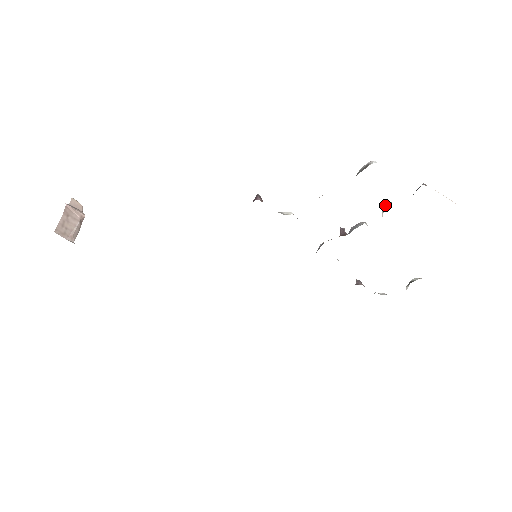
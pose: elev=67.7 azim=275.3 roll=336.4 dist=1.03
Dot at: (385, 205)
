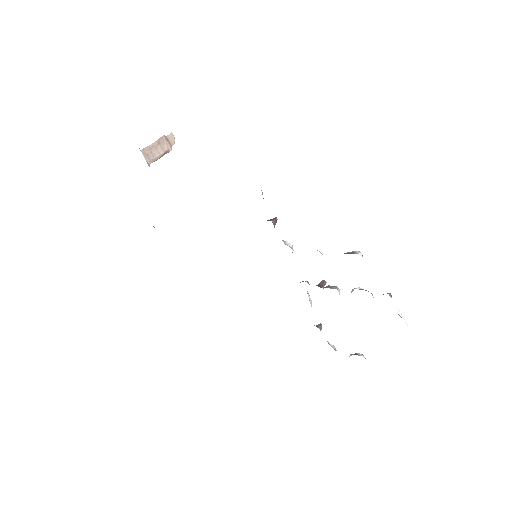
Dot at: (358, 288)
